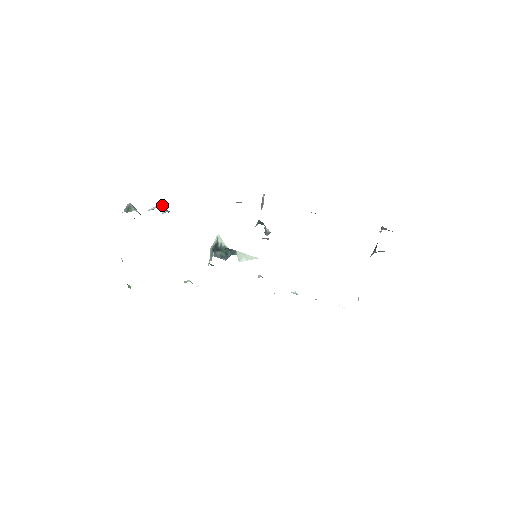
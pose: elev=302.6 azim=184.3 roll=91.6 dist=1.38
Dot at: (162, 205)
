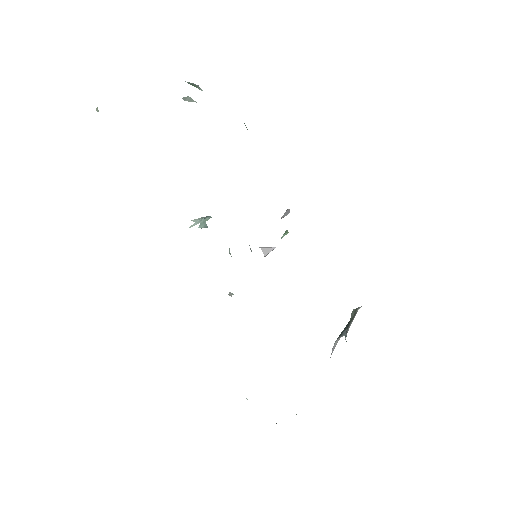
Dot at: occluded
